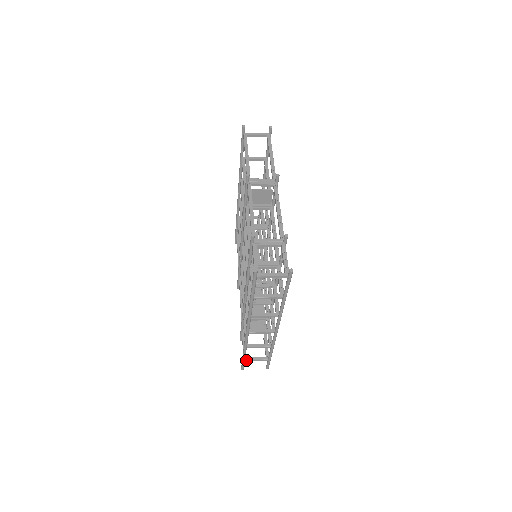
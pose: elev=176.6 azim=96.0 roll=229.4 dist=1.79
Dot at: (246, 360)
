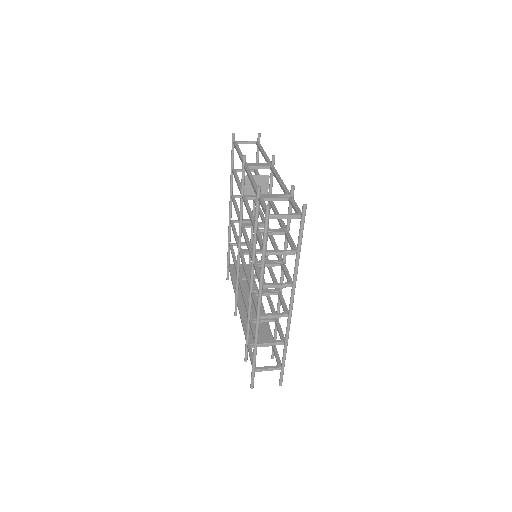
Dot at: (256, 370)
